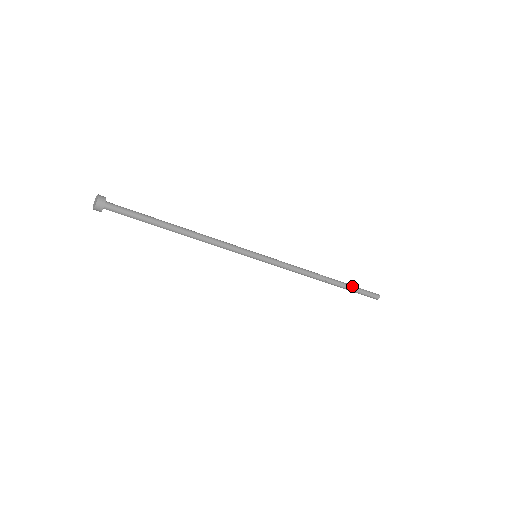
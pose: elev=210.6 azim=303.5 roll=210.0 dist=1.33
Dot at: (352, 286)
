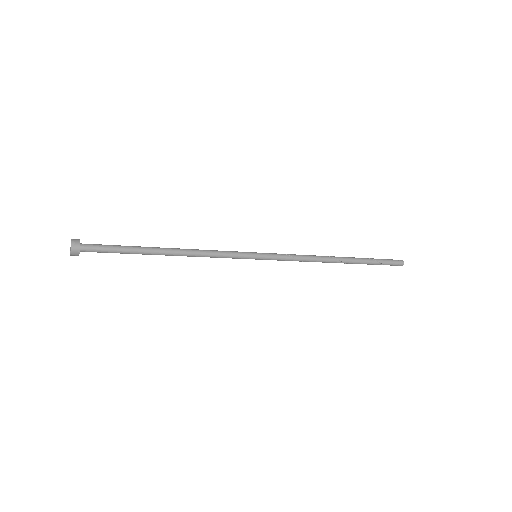
Dot at: (369, 259)
